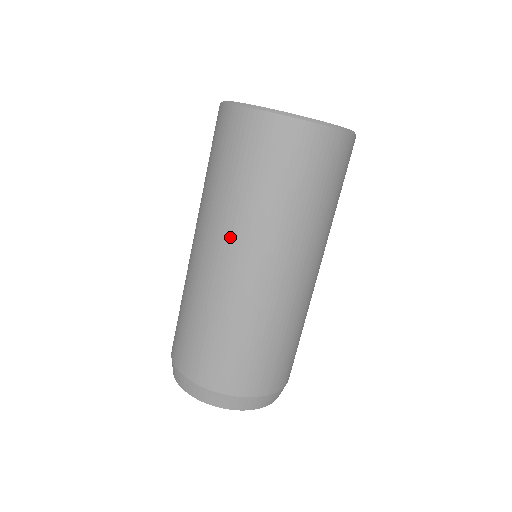
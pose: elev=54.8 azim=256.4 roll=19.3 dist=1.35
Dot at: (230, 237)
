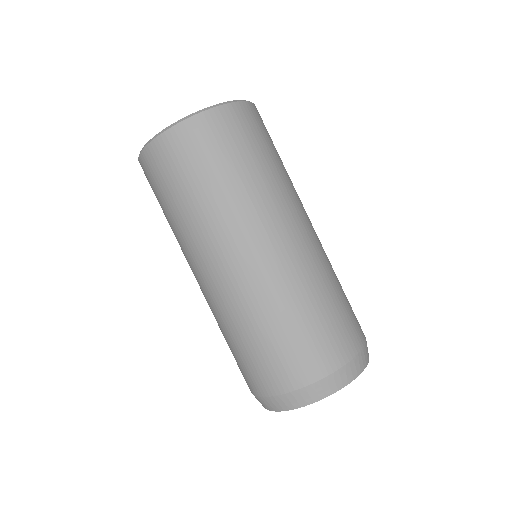
Dot at: (187, 259)
